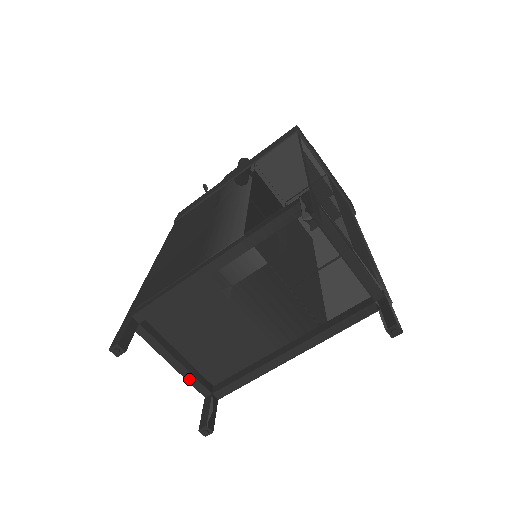
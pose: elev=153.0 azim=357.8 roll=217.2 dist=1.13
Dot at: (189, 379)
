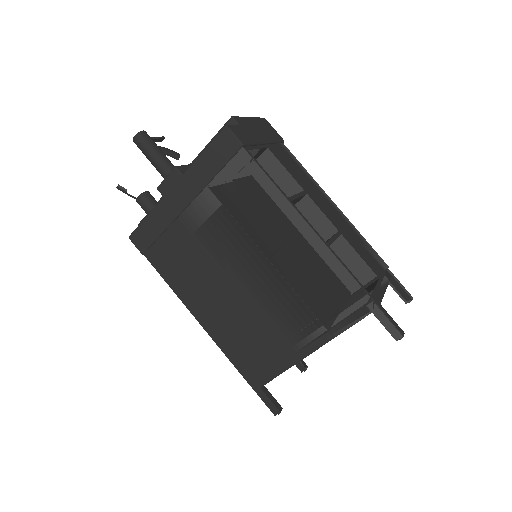
Dot at: occluded
